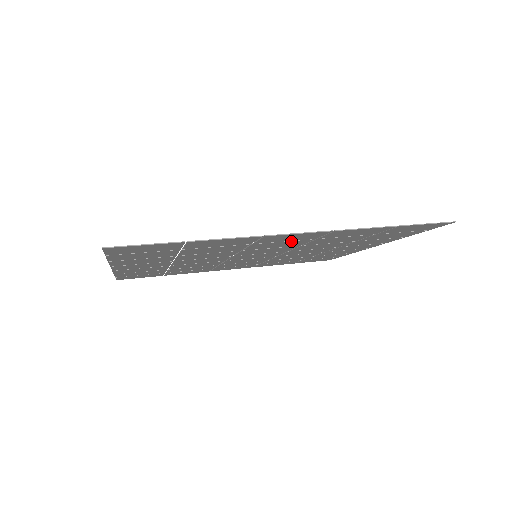
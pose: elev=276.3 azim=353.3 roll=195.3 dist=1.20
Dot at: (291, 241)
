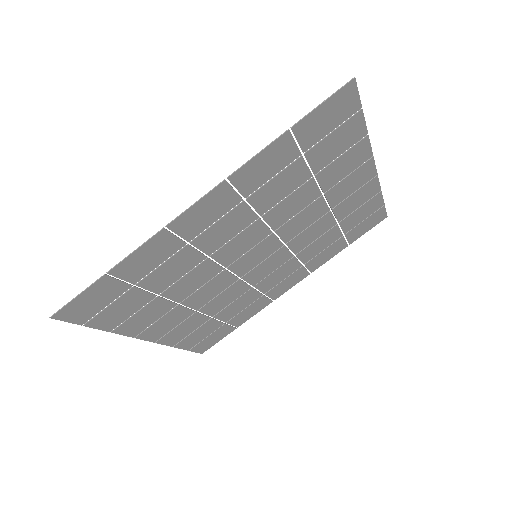
Dot at: (224, 217)
